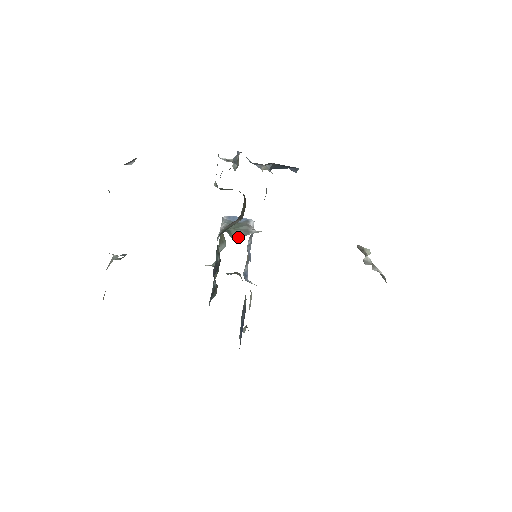
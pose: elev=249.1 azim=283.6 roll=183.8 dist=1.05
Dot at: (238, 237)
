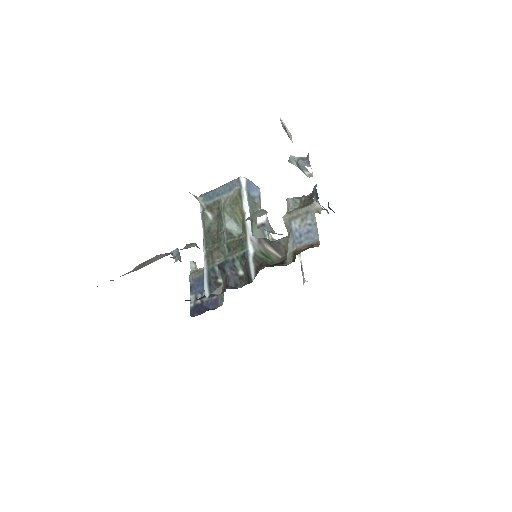
Dot at: occluded
